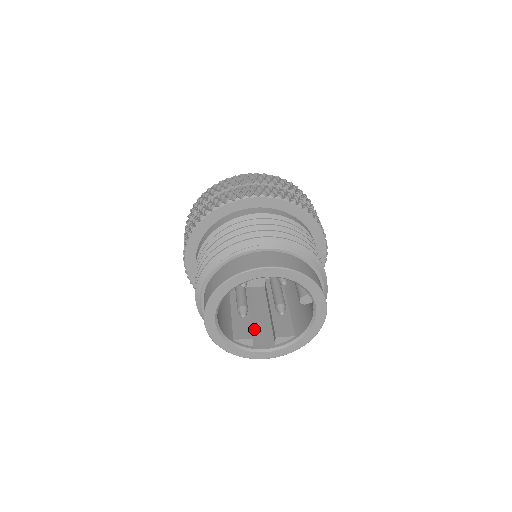
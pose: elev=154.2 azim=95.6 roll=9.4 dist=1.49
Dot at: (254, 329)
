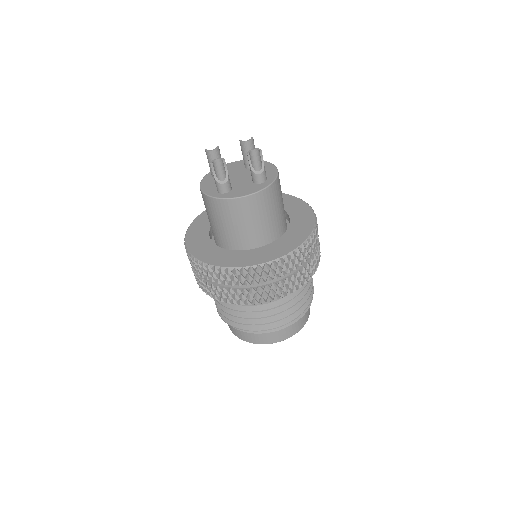
Dot at: occluded
